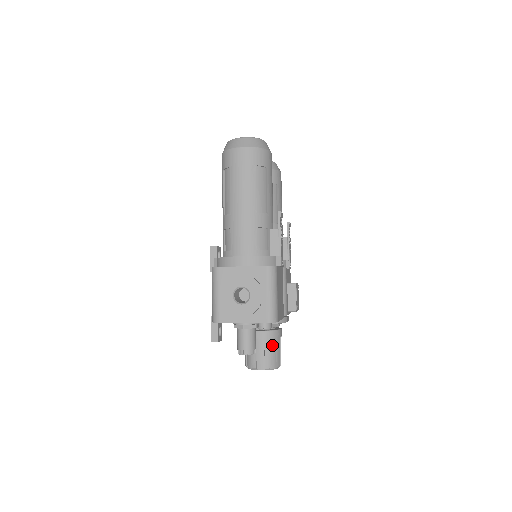
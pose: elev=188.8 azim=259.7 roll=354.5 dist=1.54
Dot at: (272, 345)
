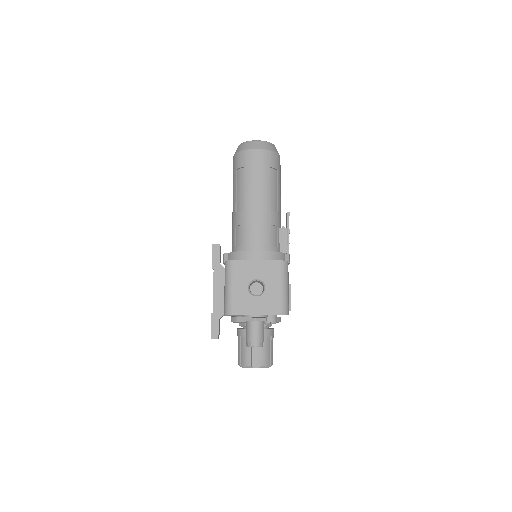
Dot at: (267, 344)
